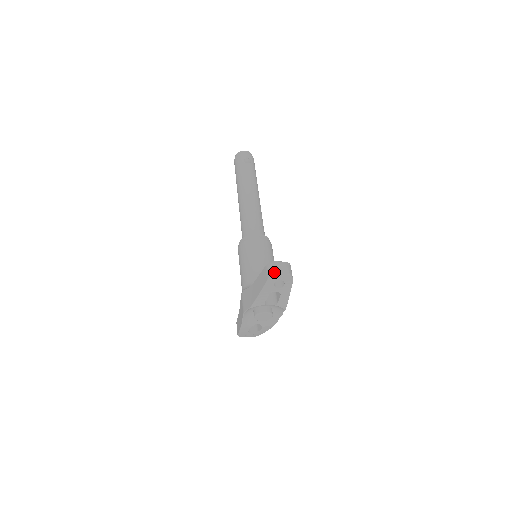
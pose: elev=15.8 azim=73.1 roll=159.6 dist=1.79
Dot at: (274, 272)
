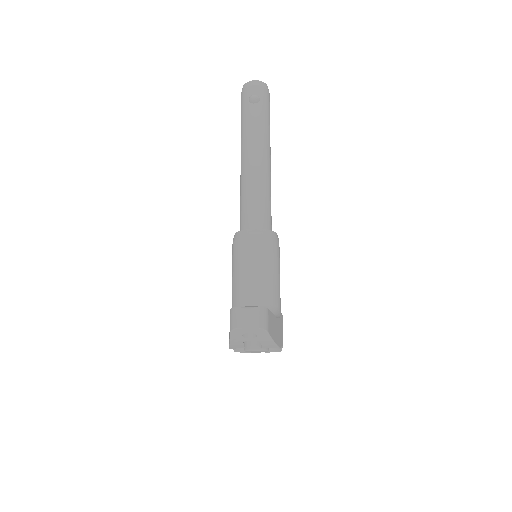
Dot at: (235, 326)
